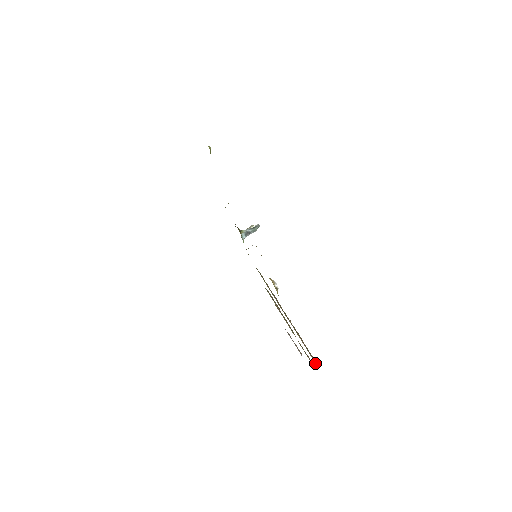
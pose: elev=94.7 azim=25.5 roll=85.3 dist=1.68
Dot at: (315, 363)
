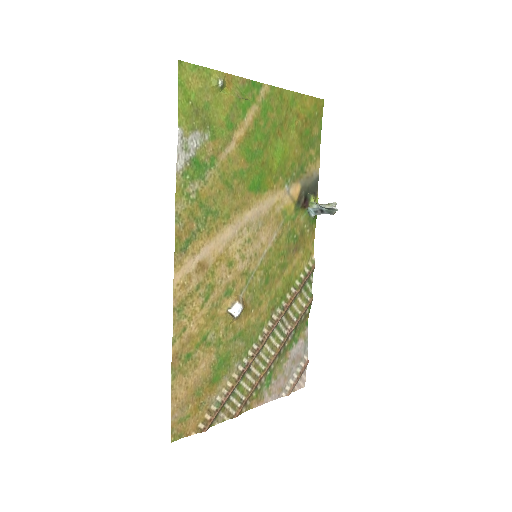
Dot at: (198, 428)
